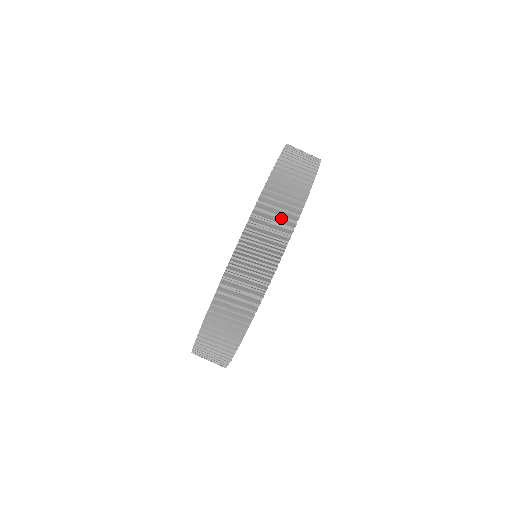
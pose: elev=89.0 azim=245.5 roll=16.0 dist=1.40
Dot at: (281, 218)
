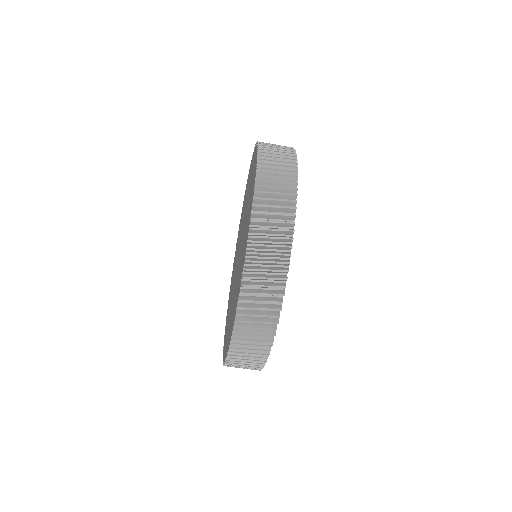
Dot at: (278, 230)
